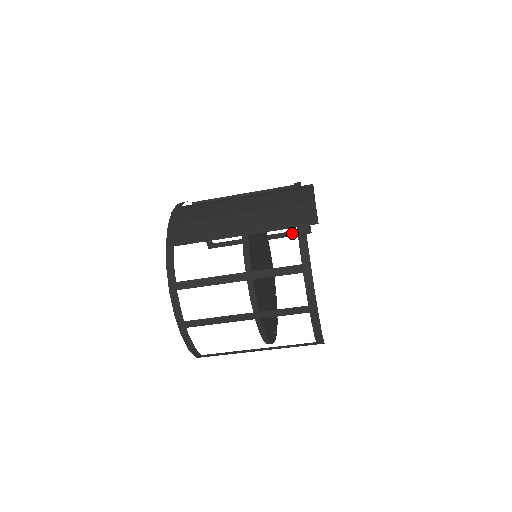
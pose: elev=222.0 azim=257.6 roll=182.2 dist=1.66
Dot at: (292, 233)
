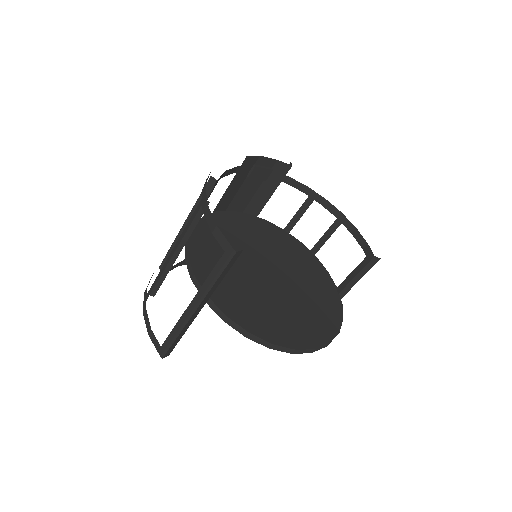
Dot at: (357, 270)
